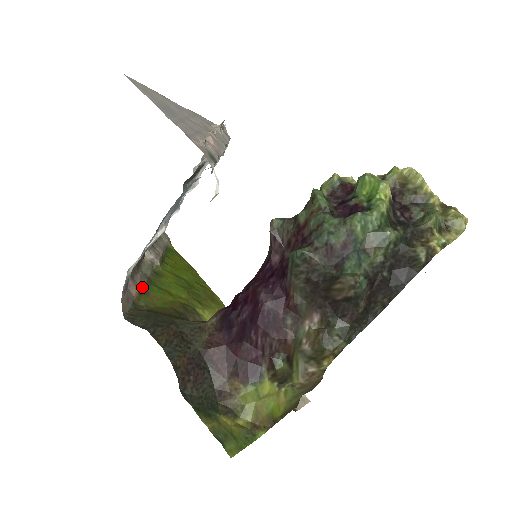
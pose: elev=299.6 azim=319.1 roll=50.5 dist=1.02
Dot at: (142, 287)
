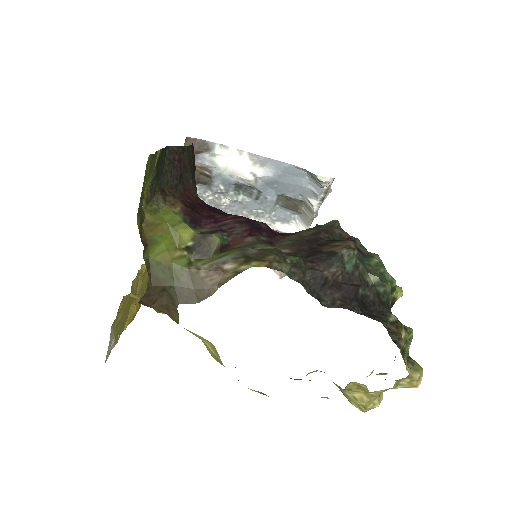
Dot at: occluded
